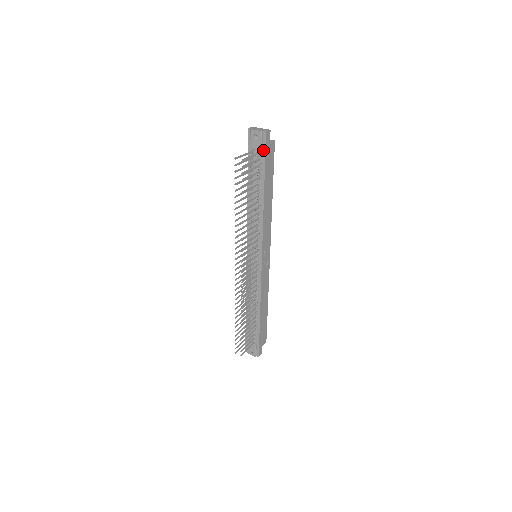
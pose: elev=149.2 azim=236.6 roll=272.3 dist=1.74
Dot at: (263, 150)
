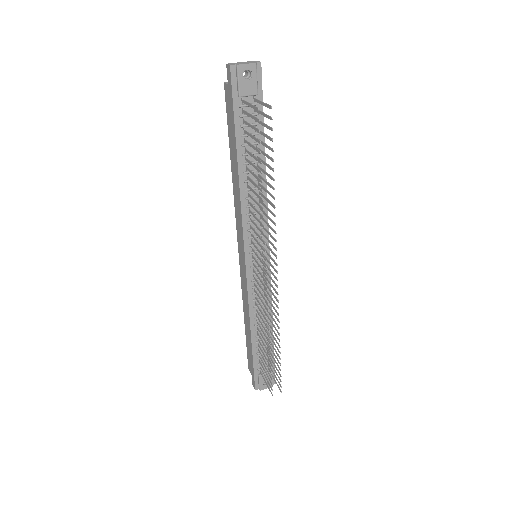
Dot at: (259, 93)
